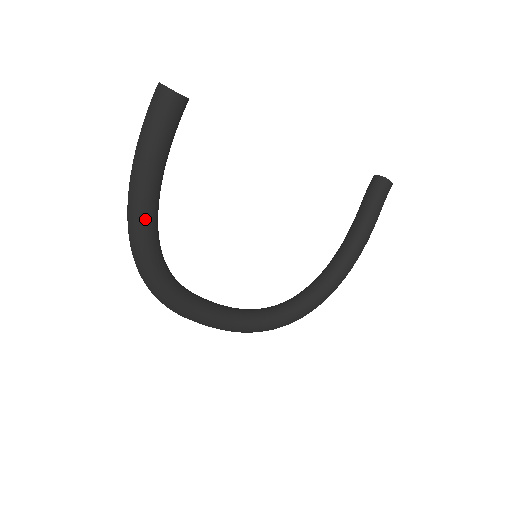
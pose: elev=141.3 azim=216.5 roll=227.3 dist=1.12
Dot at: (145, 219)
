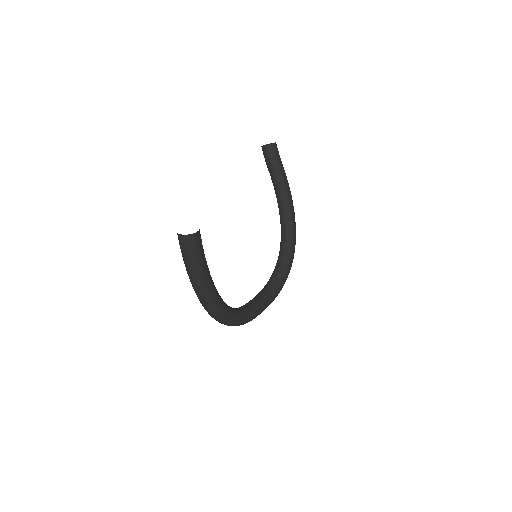
Dot at: (217, 300)
